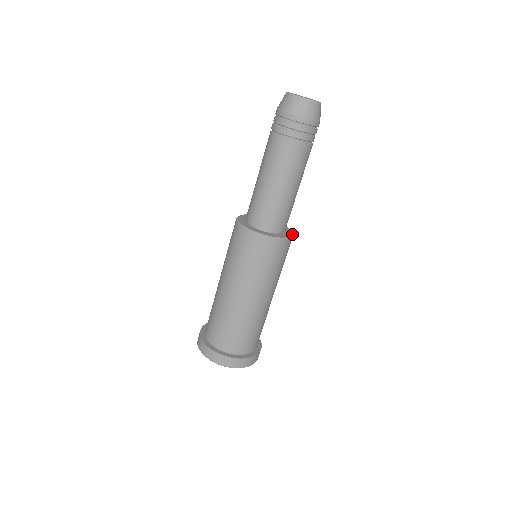
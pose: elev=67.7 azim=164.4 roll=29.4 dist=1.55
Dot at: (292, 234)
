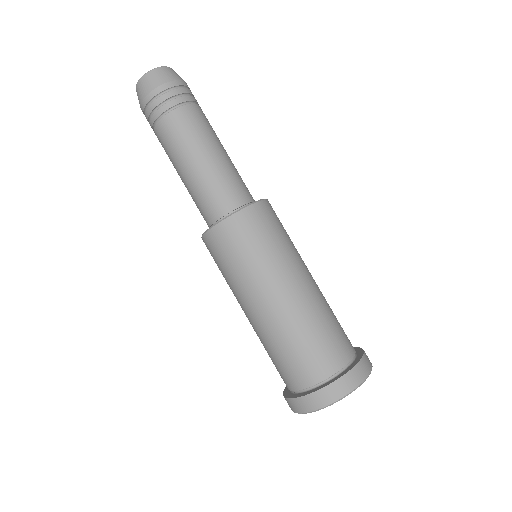
Dot at: (249, 204)
